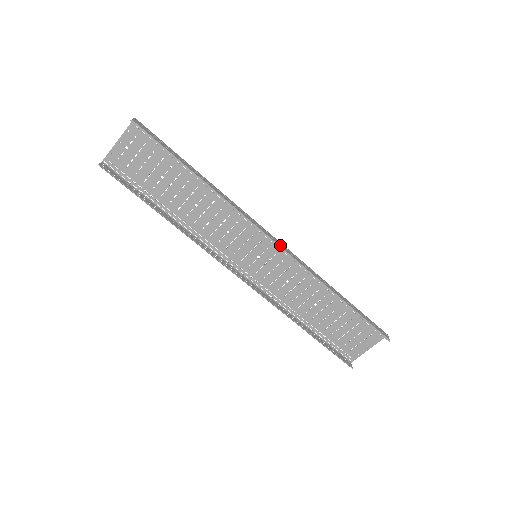
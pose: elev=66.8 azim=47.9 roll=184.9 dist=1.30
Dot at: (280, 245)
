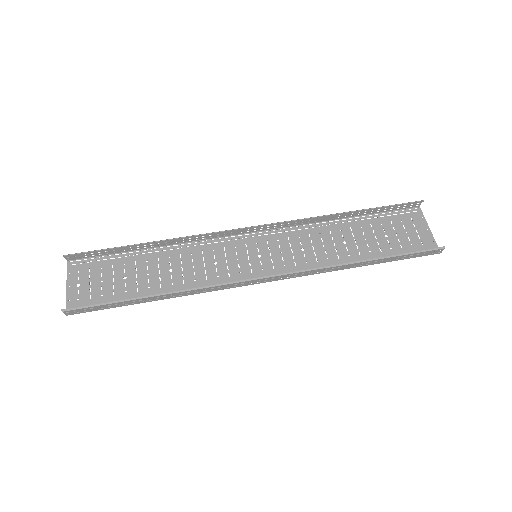
Dot at: (259, 228)
